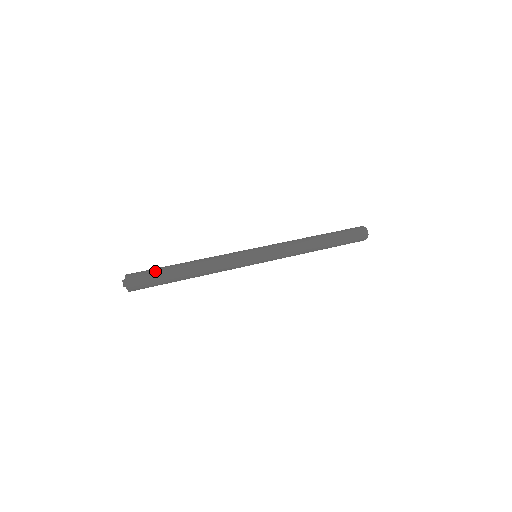
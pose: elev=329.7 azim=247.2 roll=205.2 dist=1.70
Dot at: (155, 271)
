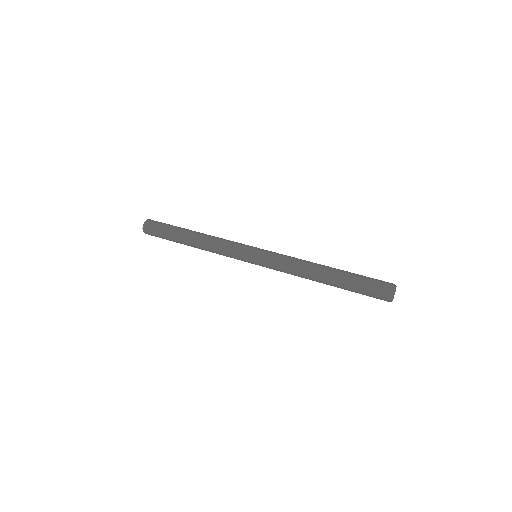
Dot at: (163, 233)
